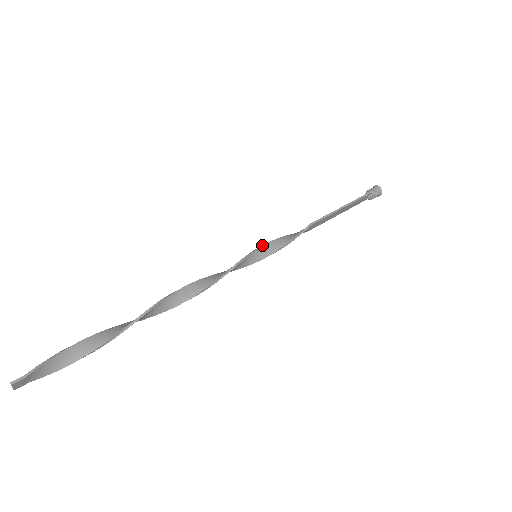
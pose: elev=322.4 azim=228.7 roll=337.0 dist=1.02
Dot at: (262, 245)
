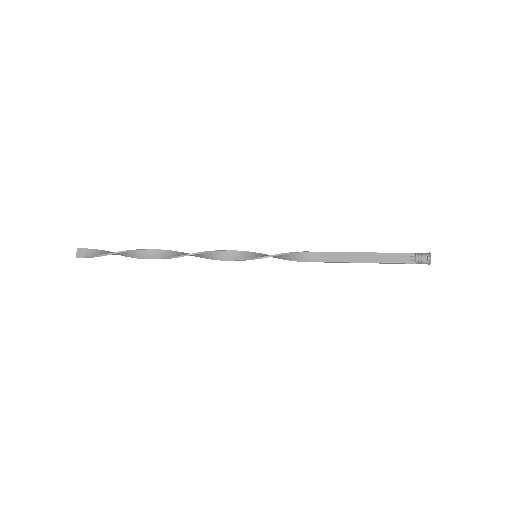
Dot at: occluded
